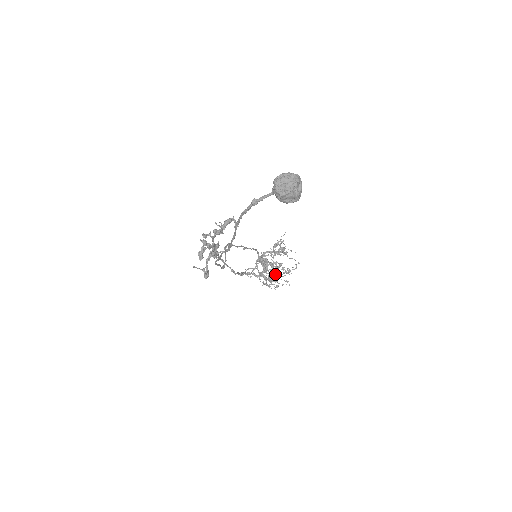
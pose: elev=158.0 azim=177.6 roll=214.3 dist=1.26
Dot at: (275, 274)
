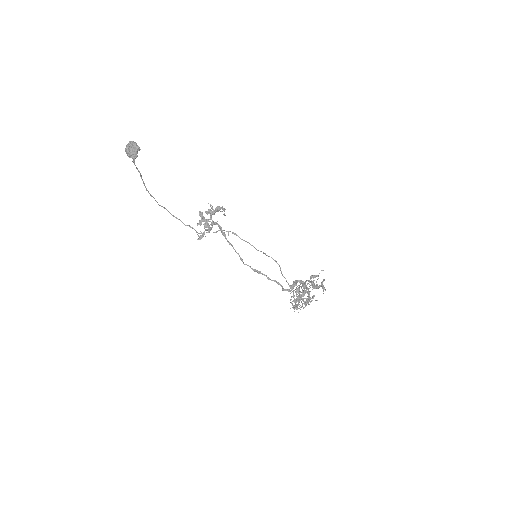
Dot at: (297, 297)
